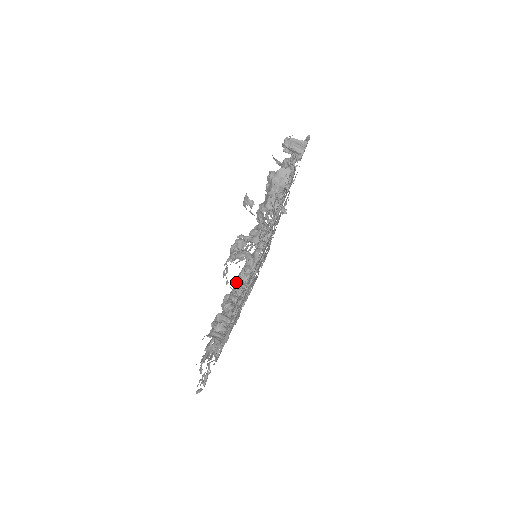
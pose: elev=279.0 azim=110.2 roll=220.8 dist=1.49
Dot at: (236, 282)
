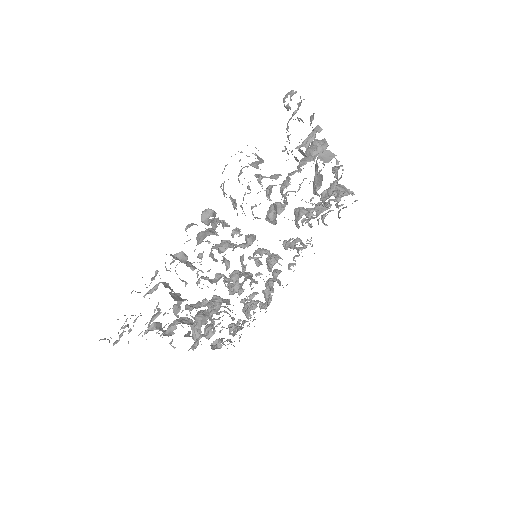
Dot at: occluded
